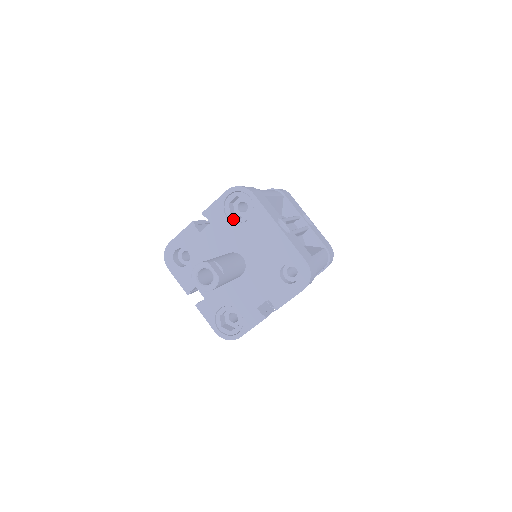
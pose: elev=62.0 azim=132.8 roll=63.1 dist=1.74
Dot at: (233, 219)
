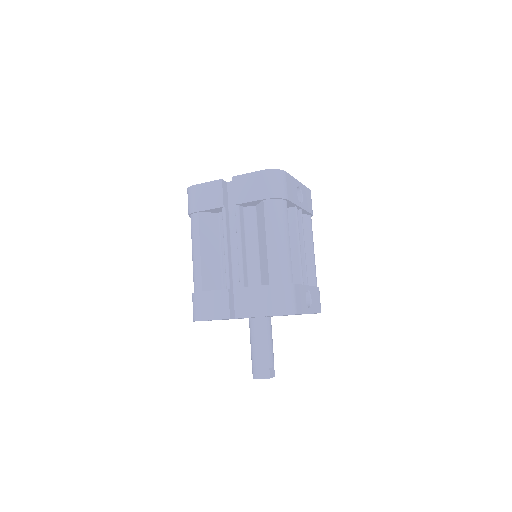
Dot at: occluded
